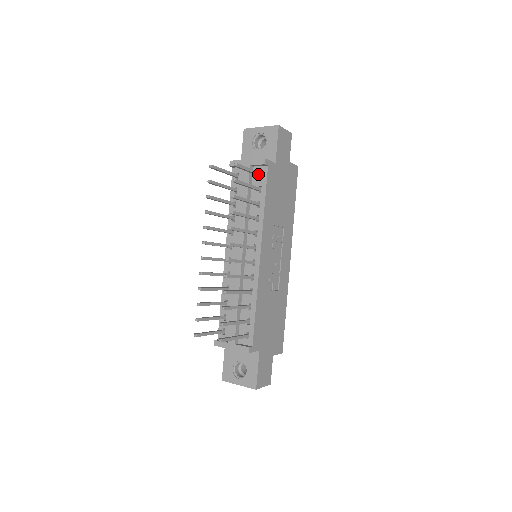
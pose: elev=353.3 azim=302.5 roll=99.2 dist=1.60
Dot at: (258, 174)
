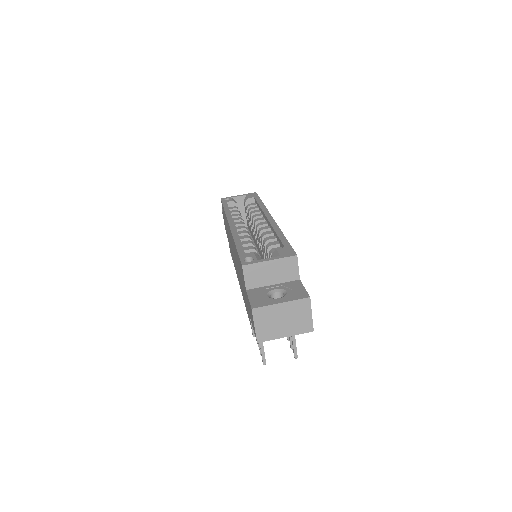
Dot at: occluded
